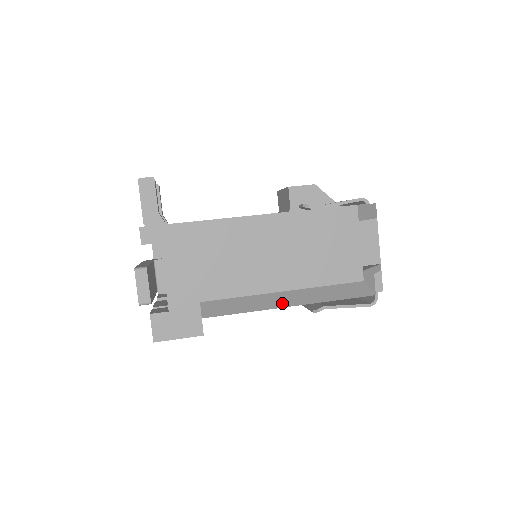
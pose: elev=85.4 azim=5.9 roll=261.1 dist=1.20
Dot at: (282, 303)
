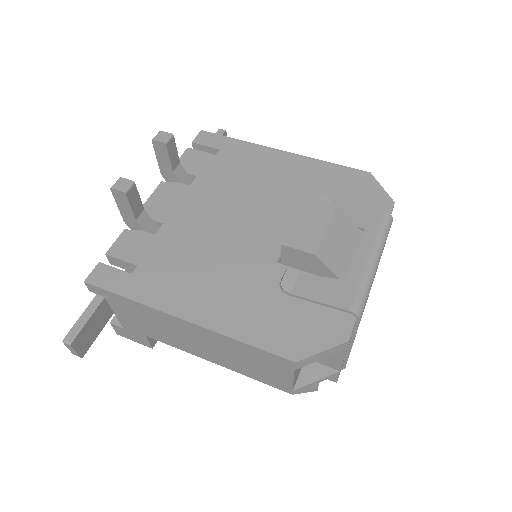
Dot at: occluded
